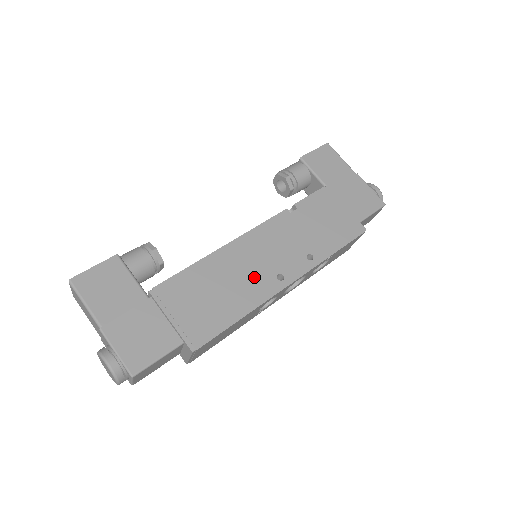
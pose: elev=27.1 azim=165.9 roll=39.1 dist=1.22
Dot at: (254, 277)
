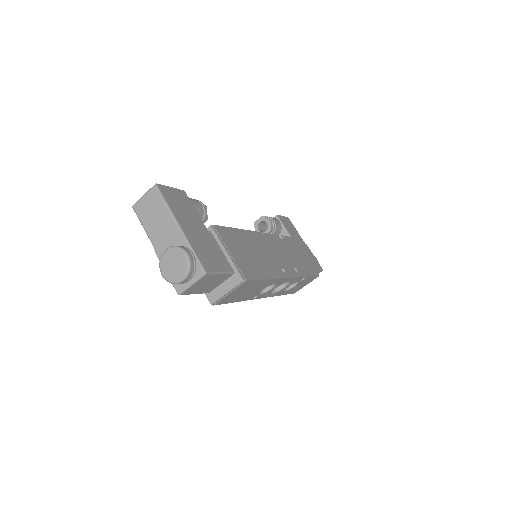
Dot at: (270, 260)
